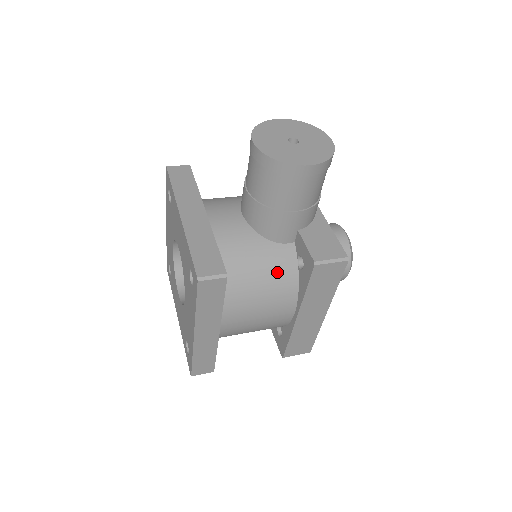
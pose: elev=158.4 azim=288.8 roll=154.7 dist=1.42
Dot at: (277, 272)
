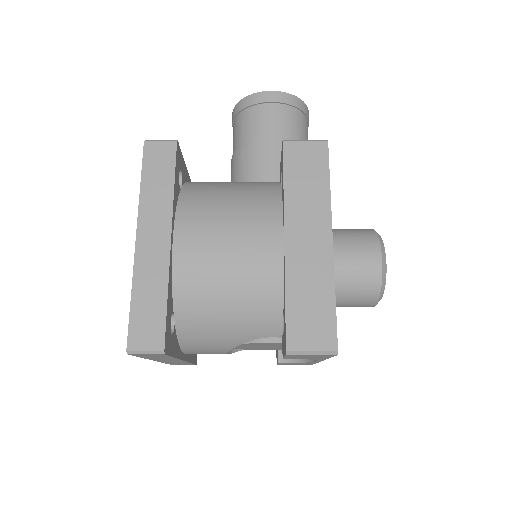
Dot at: (254, 191)
